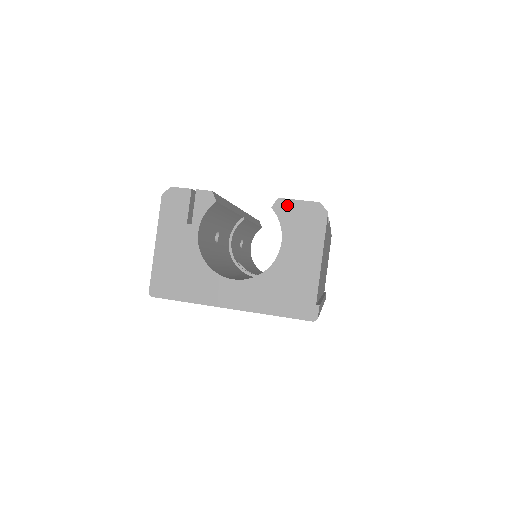
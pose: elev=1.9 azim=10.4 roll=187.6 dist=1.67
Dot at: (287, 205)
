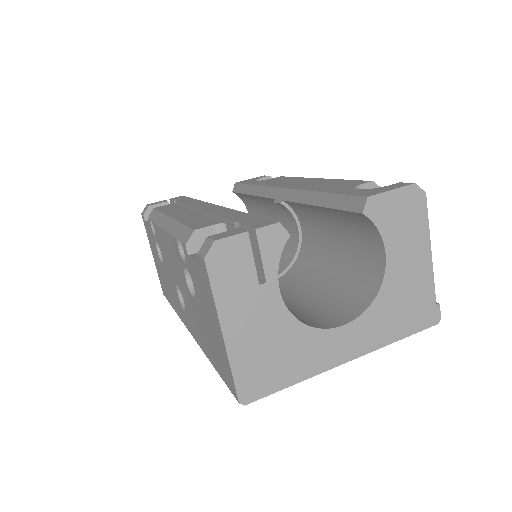
Dot at: (380, 202)
